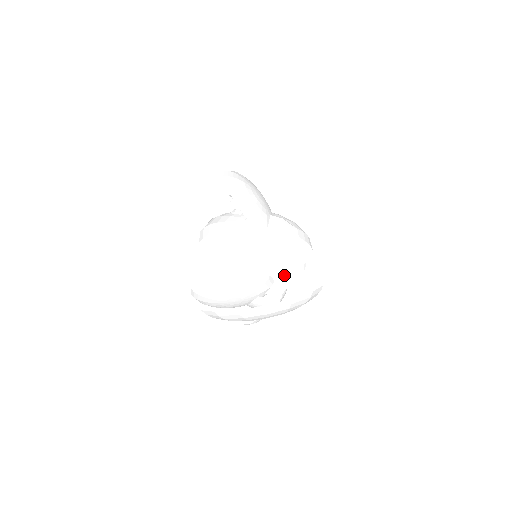
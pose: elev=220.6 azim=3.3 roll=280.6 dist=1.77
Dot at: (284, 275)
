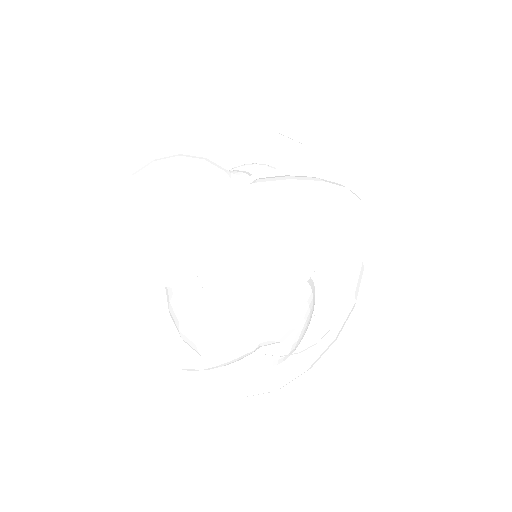
Dot at: occluded
